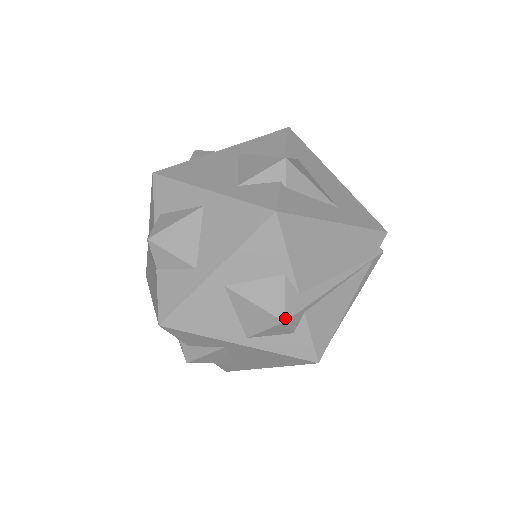
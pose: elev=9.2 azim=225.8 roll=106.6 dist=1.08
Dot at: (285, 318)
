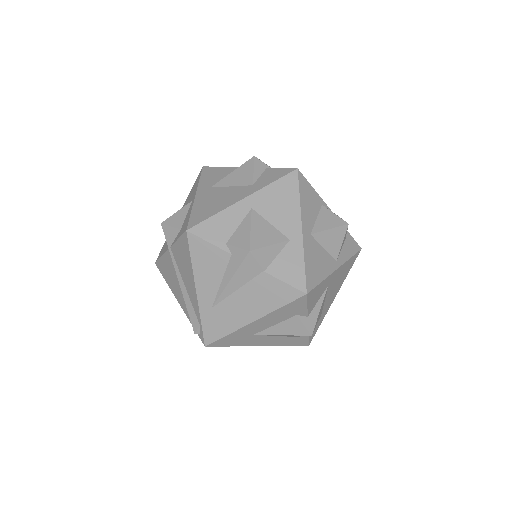
Dot at: (346, 222)
